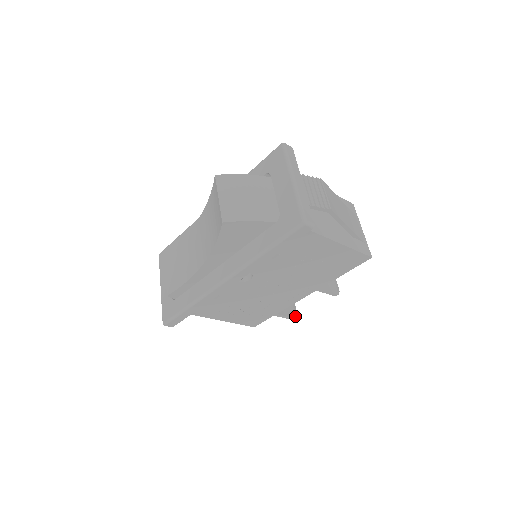
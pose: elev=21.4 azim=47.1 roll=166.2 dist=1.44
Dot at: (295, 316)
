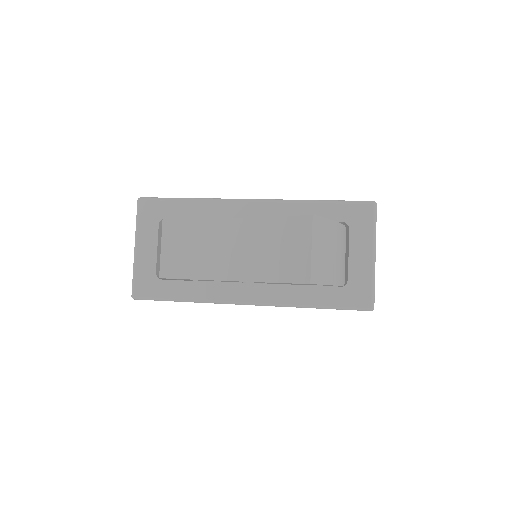
Dot at: occluded
